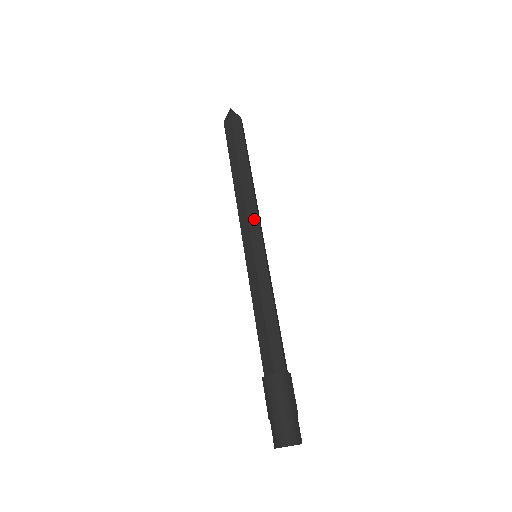
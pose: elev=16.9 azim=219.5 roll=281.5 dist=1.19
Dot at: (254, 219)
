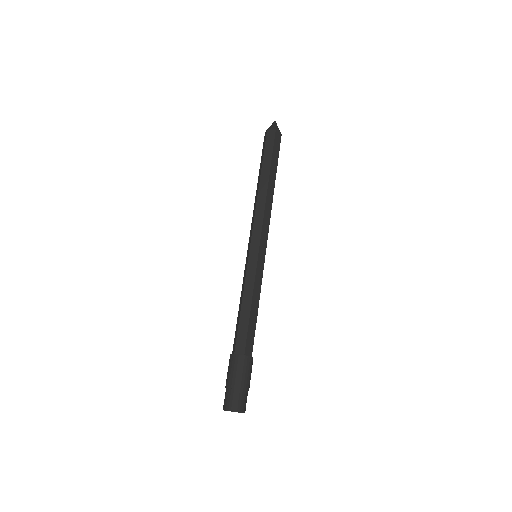
Dot at: (258, 224)
